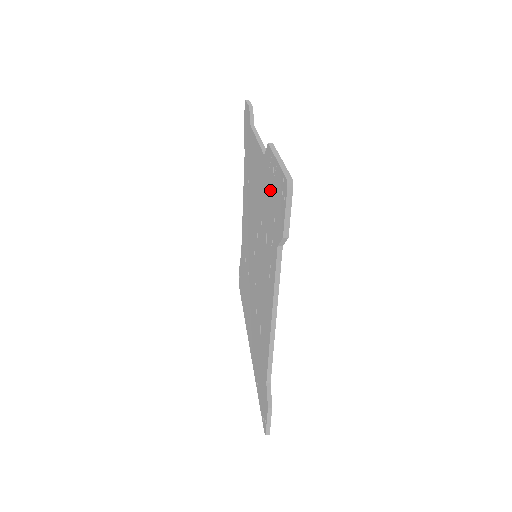
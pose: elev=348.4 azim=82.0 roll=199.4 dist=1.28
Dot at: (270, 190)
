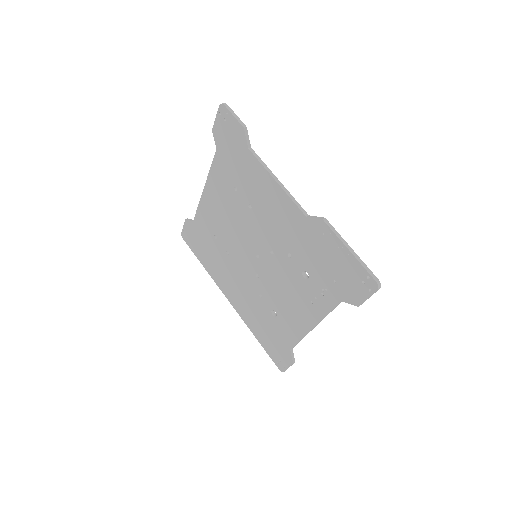
Dot at: (325, 256)
